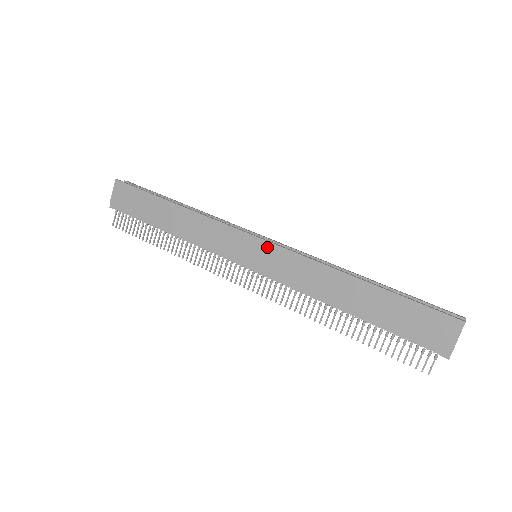
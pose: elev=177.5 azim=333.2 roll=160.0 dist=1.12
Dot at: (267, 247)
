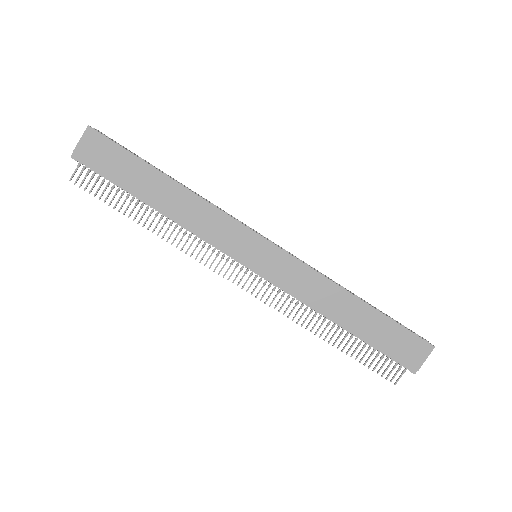
Dot at: (275, 251)
